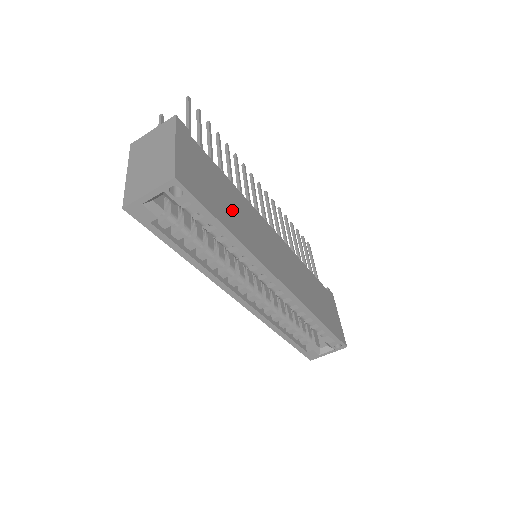
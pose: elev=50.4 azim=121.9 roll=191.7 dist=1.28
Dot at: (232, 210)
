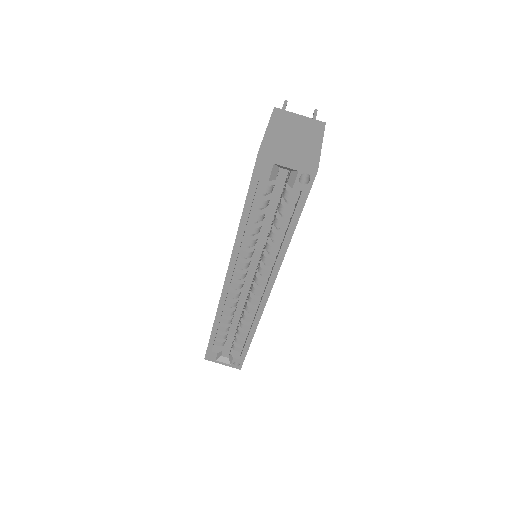
Dot at: occluded
